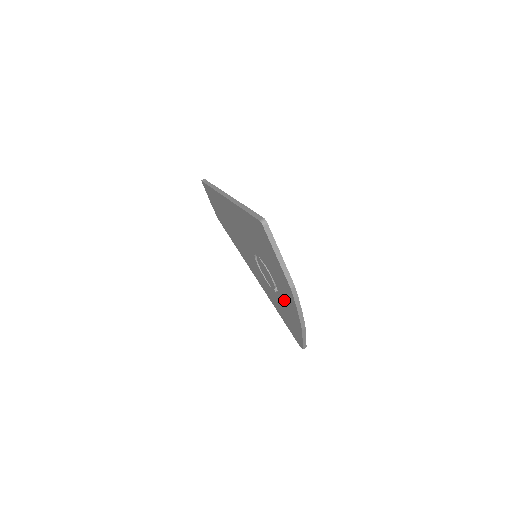
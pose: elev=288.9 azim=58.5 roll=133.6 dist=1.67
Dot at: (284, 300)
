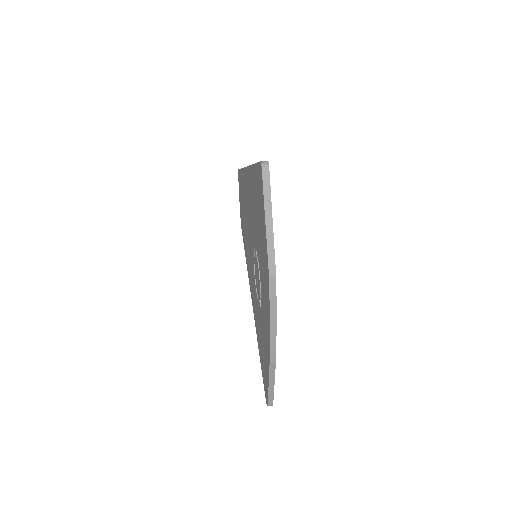
Dot at: (263, 313)
